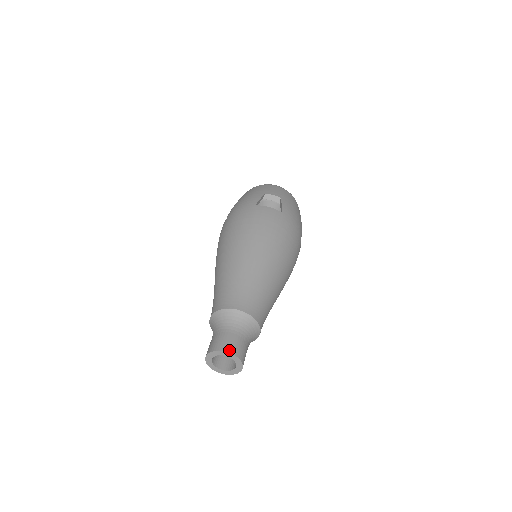
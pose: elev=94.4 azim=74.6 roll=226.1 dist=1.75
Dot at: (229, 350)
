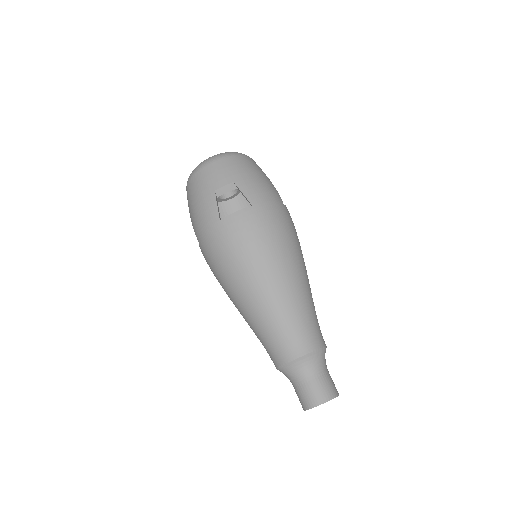
Dot at: (322, 401)
